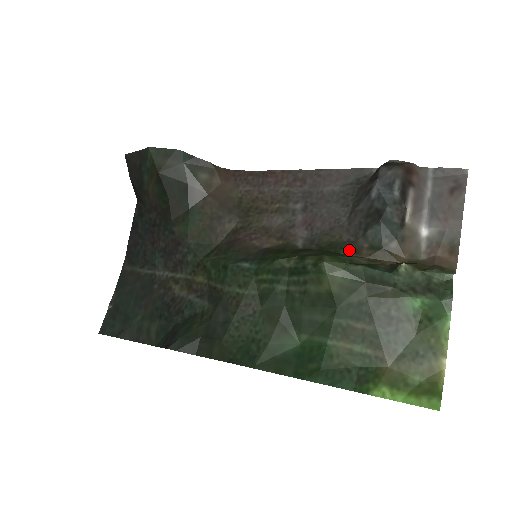
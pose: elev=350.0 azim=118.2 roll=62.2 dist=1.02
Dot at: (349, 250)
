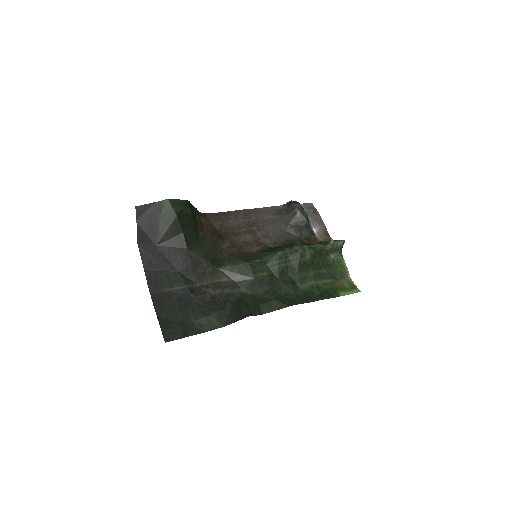
Dot at: (300, 242)
